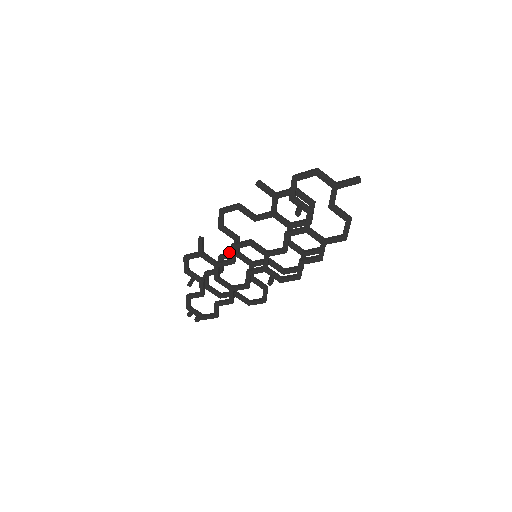
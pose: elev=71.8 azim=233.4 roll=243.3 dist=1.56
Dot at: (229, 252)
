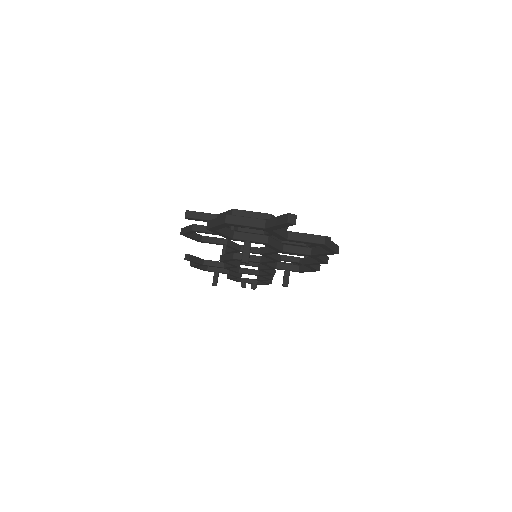
Dot at: occluded
